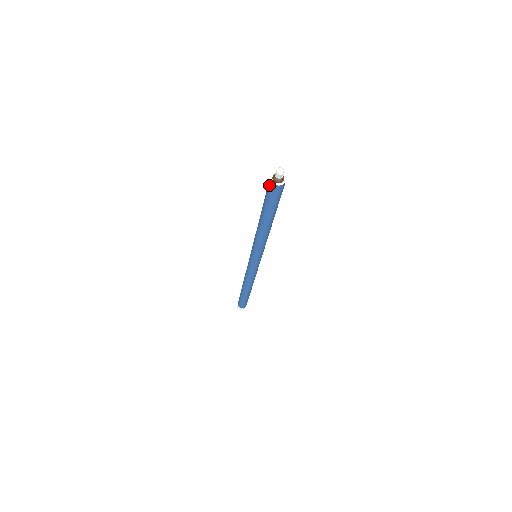
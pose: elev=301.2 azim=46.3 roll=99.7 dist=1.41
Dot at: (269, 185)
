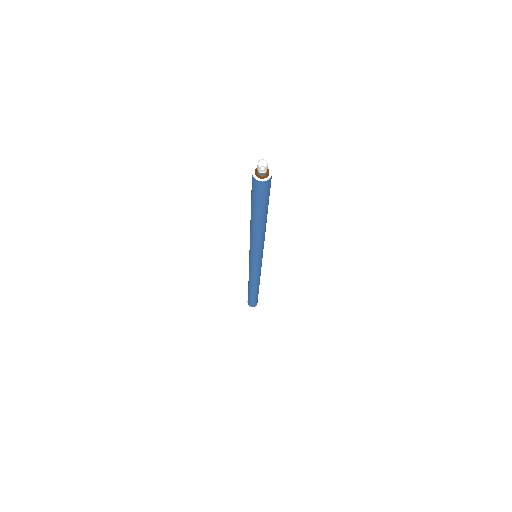
Dot at: occluded
